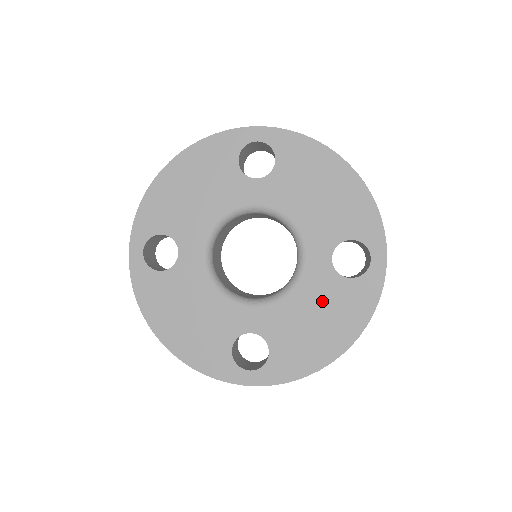
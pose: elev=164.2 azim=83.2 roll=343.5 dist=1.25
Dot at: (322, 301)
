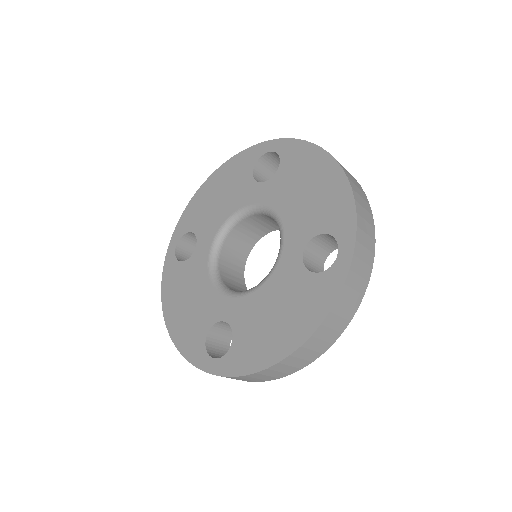
Dot at: (285, 295)
